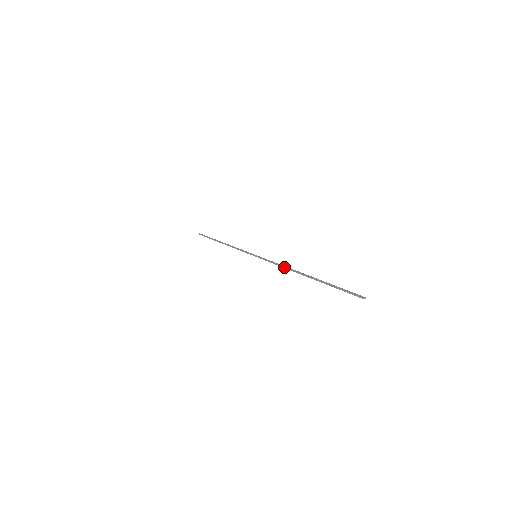
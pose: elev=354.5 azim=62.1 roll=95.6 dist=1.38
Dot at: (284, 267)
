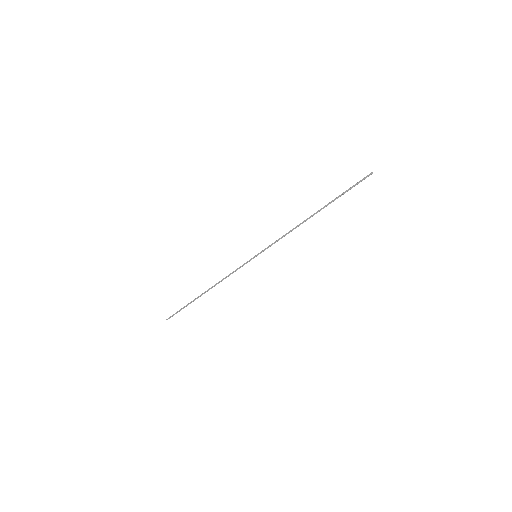
Dot at: (292, 229)
